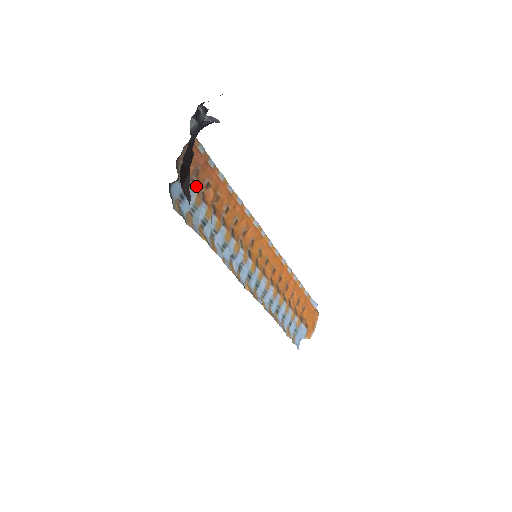
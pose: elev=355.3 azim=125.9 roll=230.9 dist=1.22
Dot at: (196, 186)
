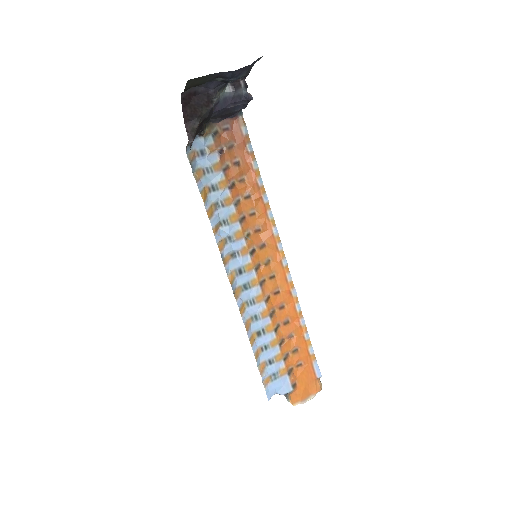
Dot at: (223, 155)
